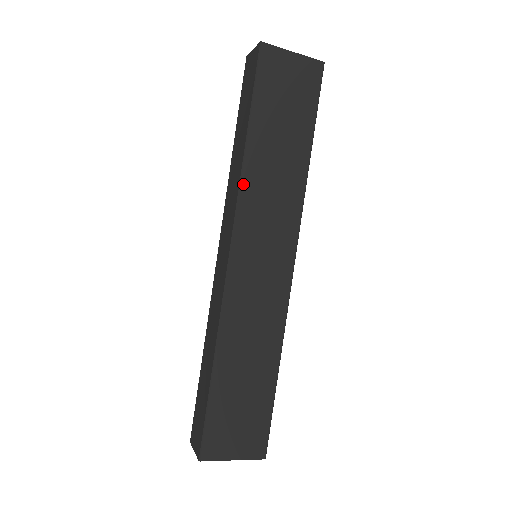
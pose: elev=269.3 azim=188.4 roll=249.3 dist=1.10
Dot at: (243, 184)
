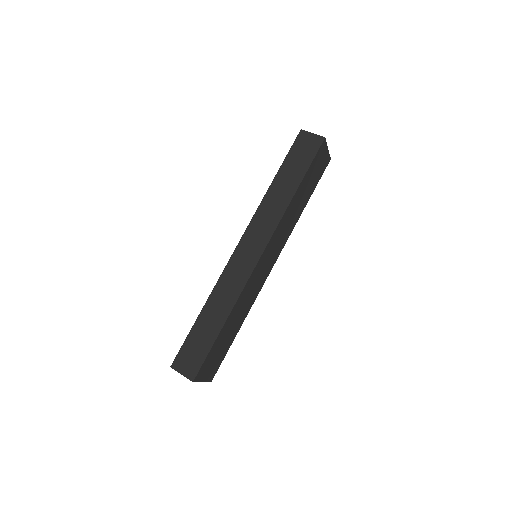
Dot at: (283, 216)
